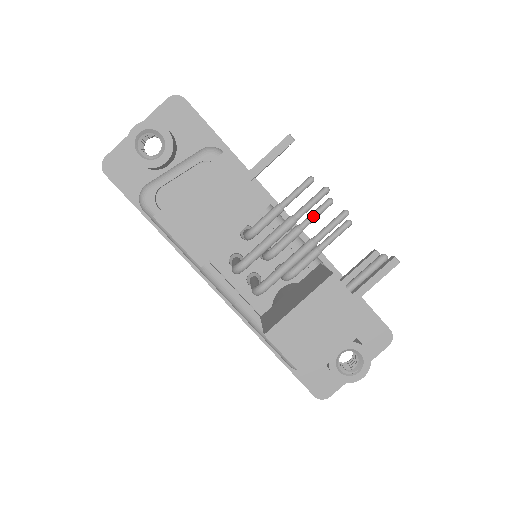
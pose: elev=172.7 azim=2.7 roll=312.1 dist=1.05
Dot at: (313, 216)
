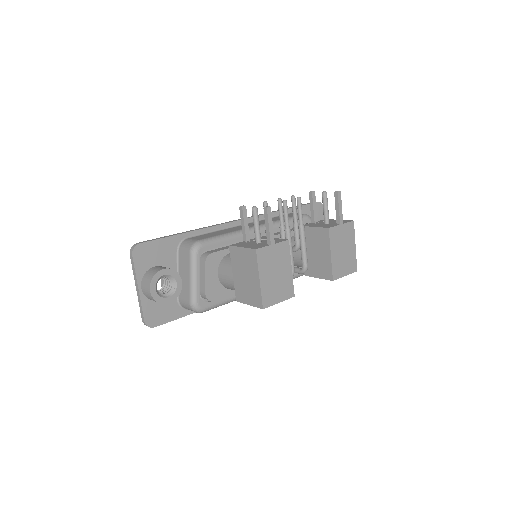
Dot at: (282, 215)
